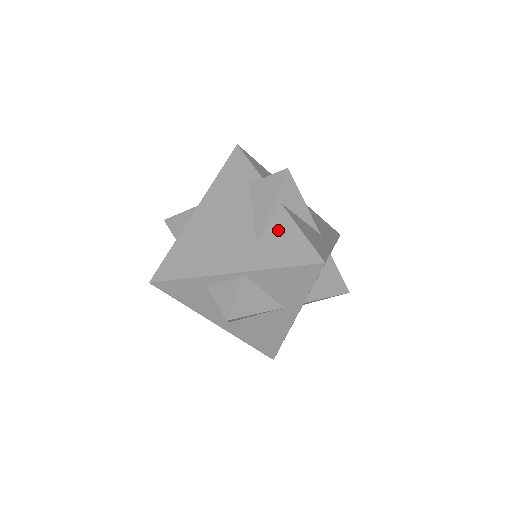
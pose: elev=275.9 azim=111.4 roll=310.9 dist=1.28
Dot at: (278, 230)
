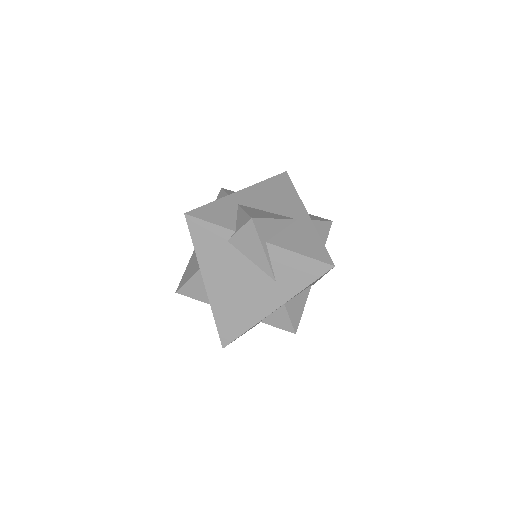
Dot at: (282, 263)
